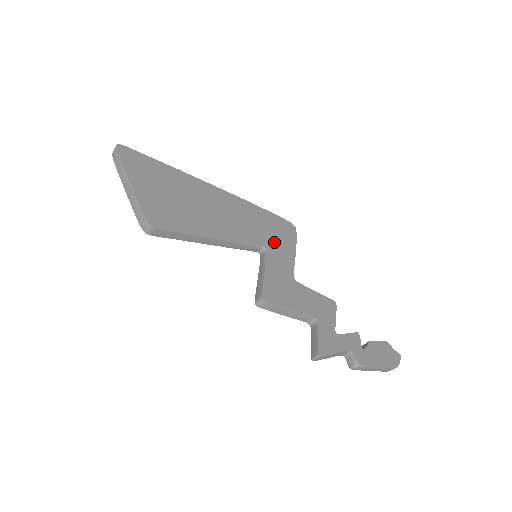
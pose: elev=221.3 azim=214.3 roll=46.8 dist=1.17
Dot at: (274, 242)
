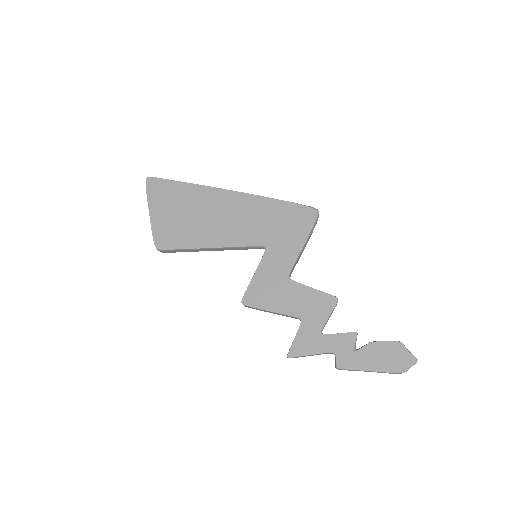
Dot at: (279, 238)
